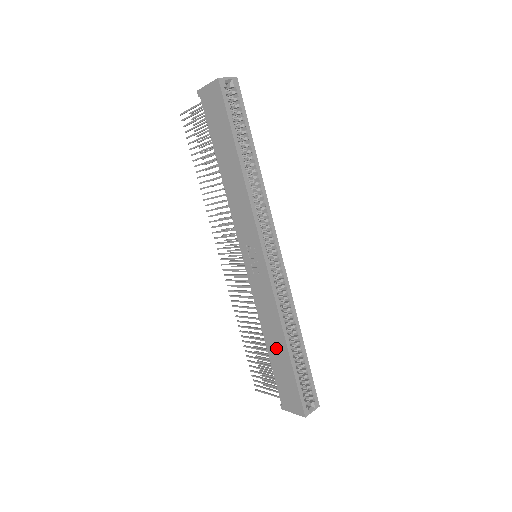
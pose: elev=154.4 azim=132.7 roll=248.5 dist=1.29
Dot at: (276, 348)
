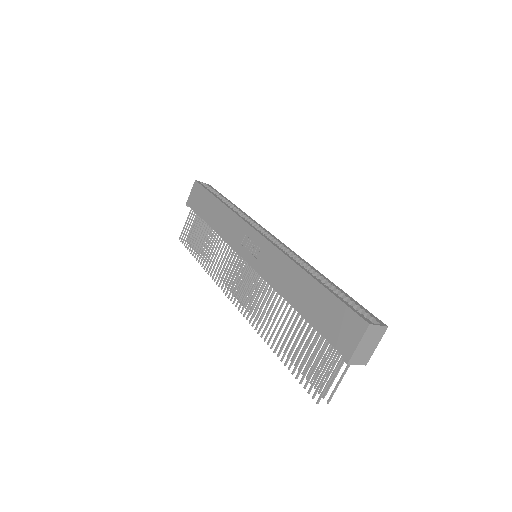
Dot at: (302, 293)
